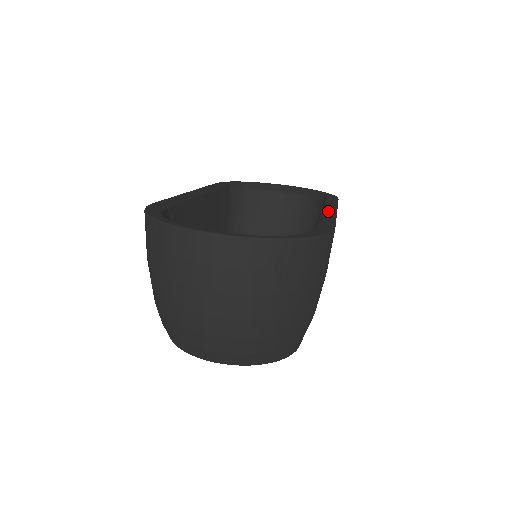
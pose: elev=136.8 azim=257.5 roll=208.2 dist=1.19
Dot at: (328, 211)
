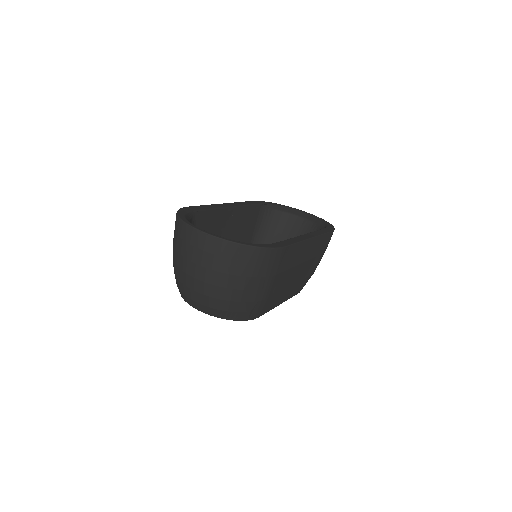
Dot at: (303, 236)
